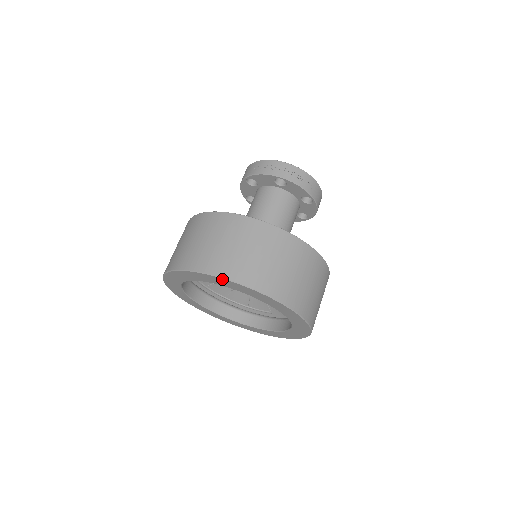
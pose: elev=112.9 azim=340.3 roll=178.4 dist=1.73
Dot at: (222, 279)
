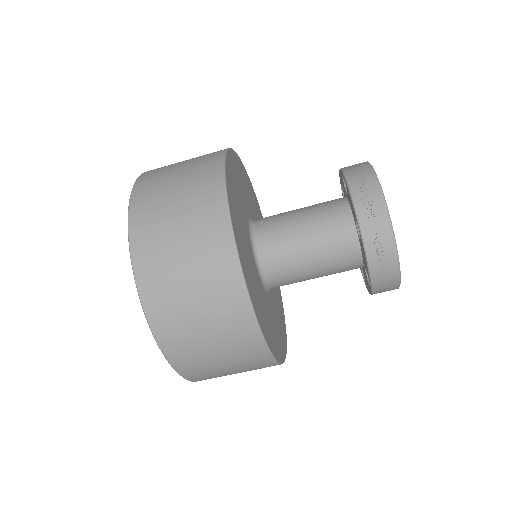
Dot at: (133, 262)
